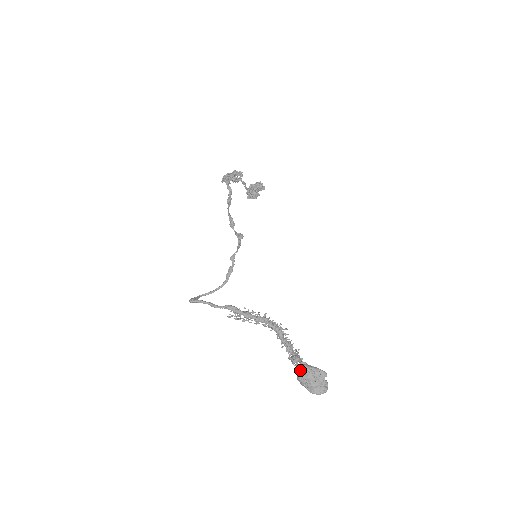
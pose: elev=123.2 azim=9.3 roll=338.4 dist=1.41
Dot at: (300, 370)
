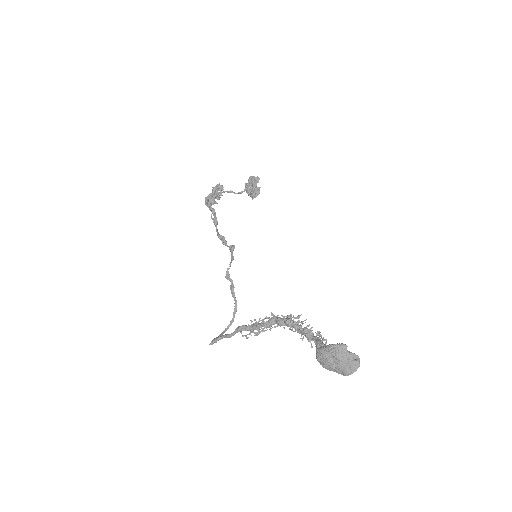
Dot at: (316, 358)
